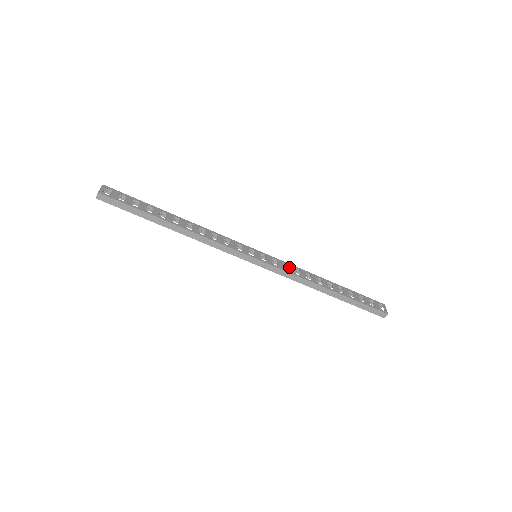
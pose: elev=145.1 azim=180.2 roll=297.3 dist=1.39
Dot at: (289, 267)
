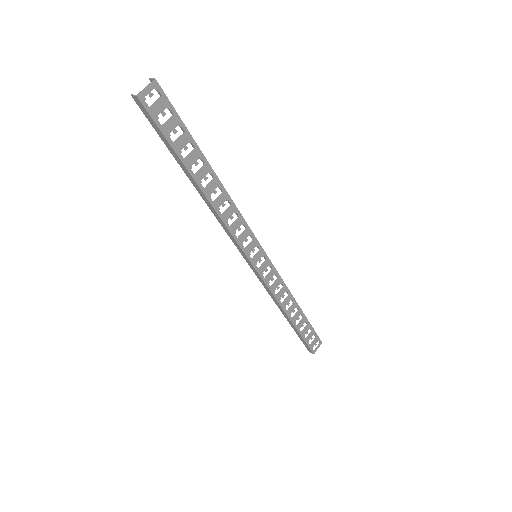
Dot at: (276, 281)
